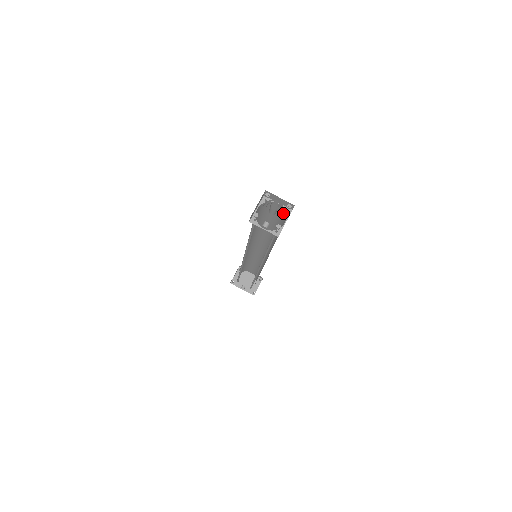
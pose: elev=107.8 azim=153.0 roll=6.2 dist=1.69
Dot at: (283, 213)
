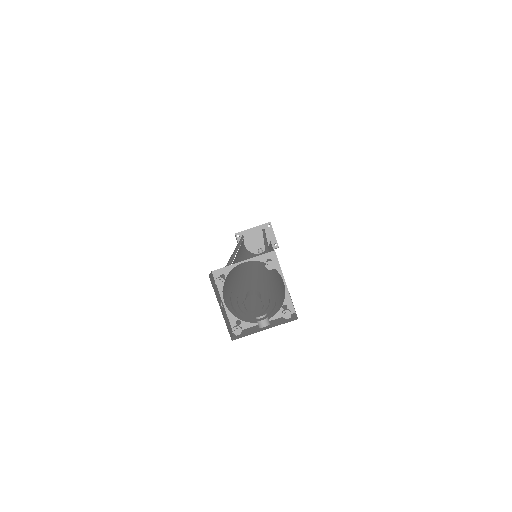
Dot at: occluded
